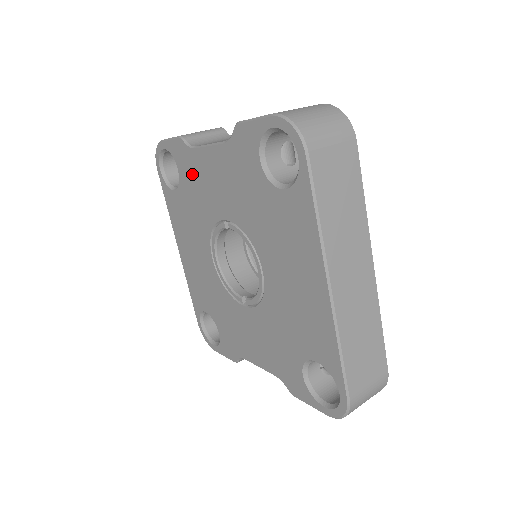
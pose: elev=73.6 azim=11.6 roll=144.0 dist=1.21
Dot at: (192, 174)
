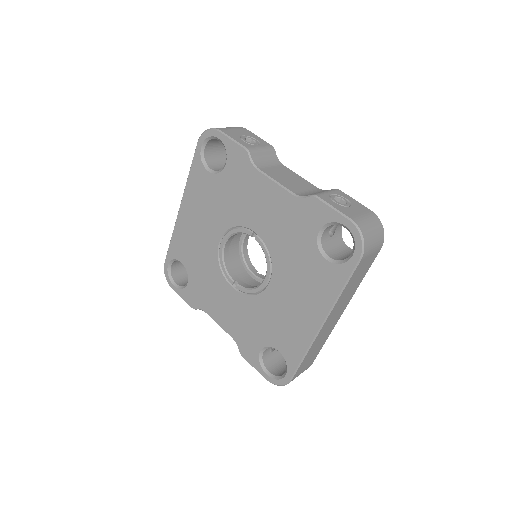
Dot at: (241, 181)
